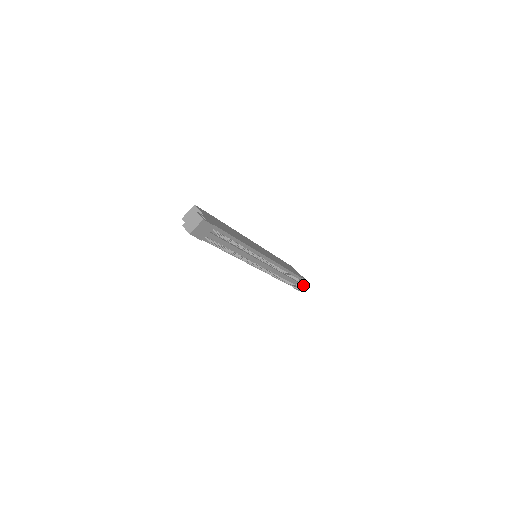
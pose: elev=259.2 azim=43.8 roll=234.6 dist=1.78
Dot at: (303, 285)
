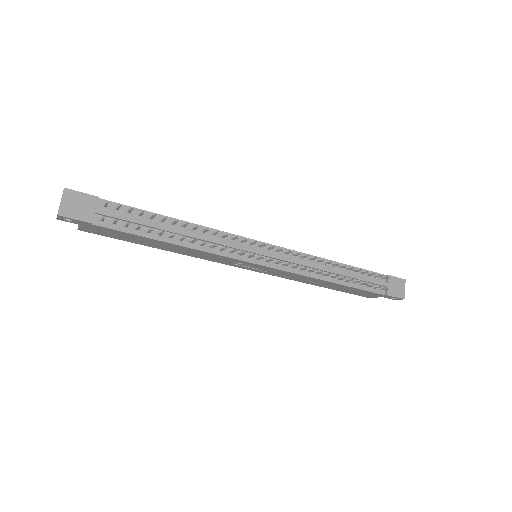
Dot at: (401, 287)
